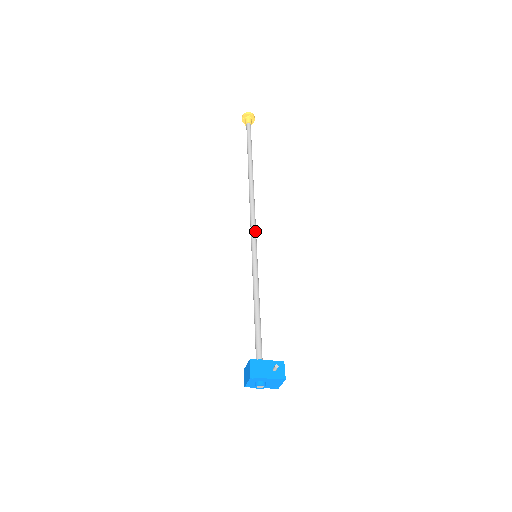
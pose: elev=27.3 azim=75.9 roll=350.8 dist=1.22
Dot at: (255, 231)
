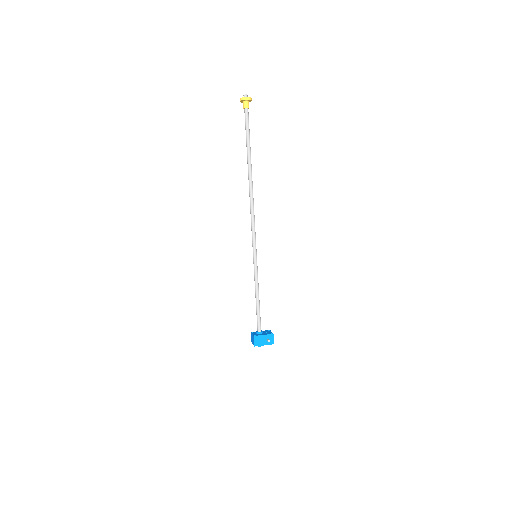
Dot at: (255, 235)
